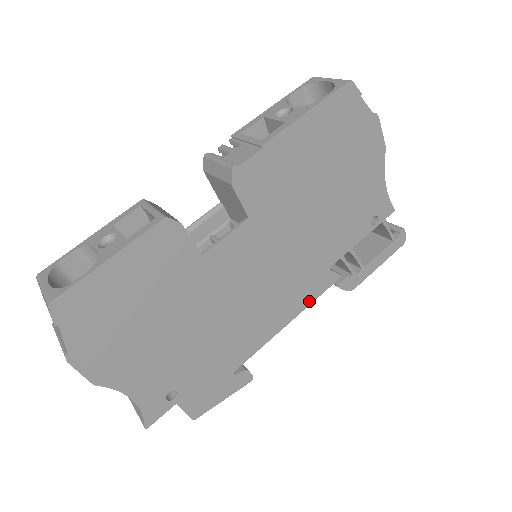
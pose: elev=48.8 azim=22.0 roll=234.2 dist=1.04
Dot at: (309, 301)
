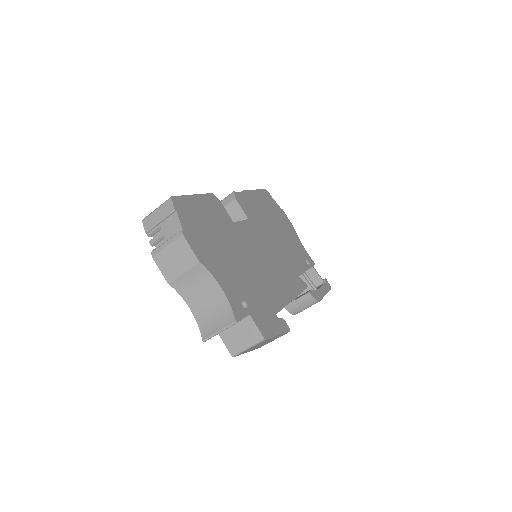
Dot at: (298, 291)
